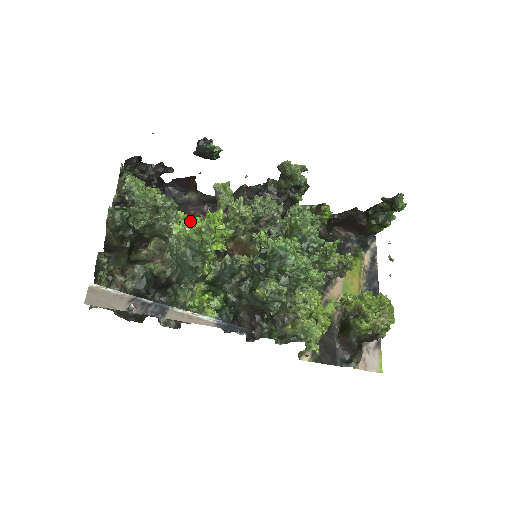
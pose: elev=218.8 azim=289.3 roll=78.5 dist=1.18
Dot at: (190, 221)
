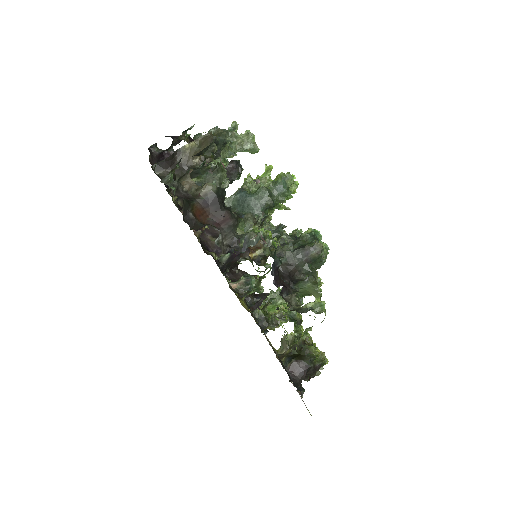
Dot at: (270, 176)
